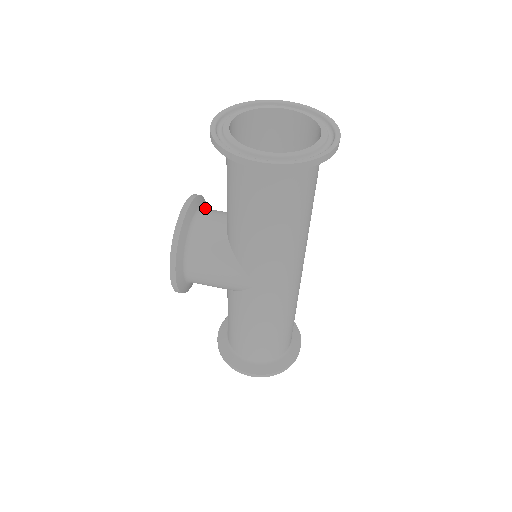
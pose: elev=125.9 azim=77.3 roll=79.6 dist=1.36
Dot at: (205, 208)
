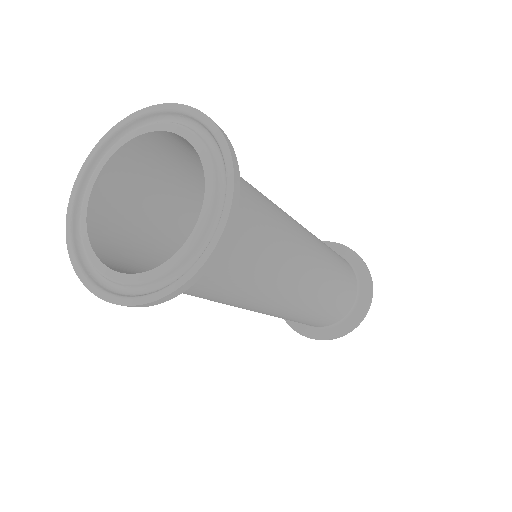
Dot at: occluded
